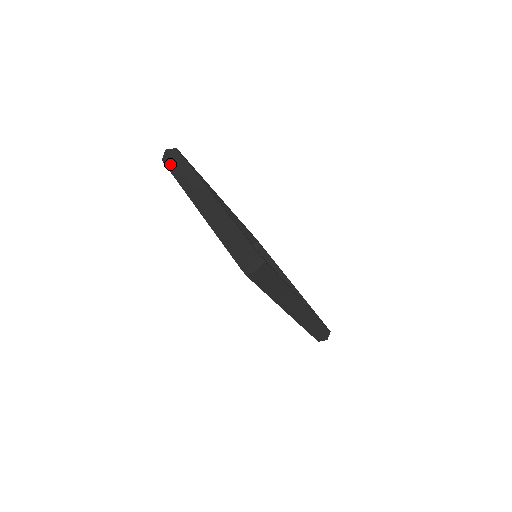
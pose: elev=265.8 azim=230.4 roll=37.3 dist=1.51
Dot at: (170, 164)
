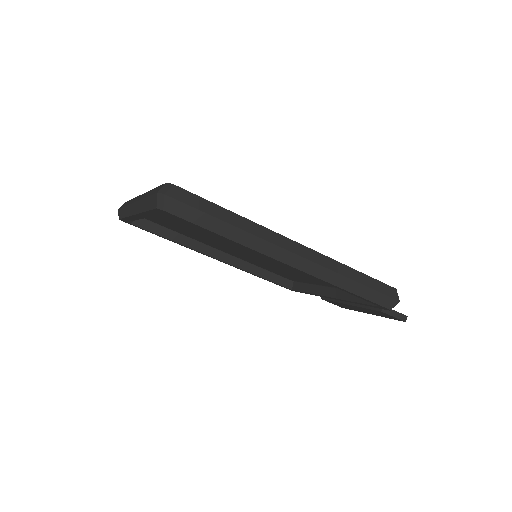
Dot at: (121, 213)
